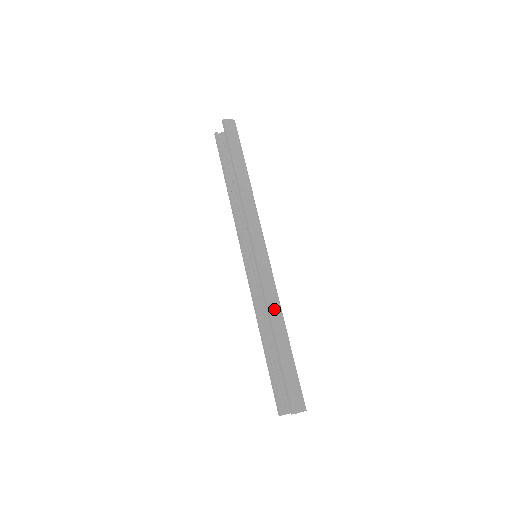
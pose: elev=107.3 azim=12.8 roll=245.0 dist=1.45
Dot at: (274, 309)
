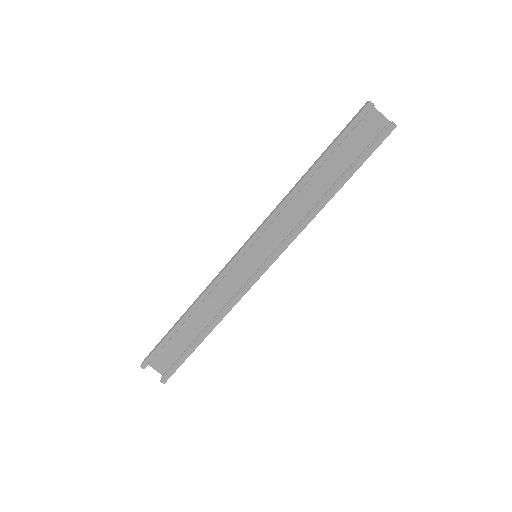
Dot at: occluded
